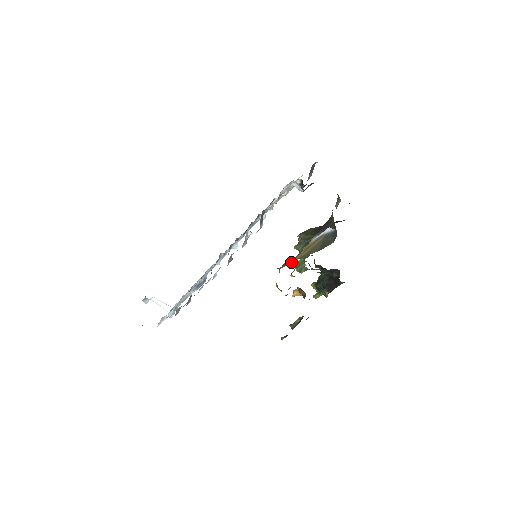
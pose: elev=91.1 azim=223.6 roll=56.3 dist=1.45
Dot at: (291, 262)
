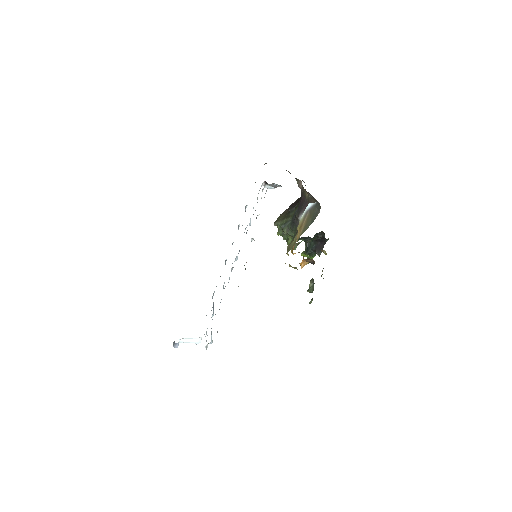
Dot at: (294, 243)
